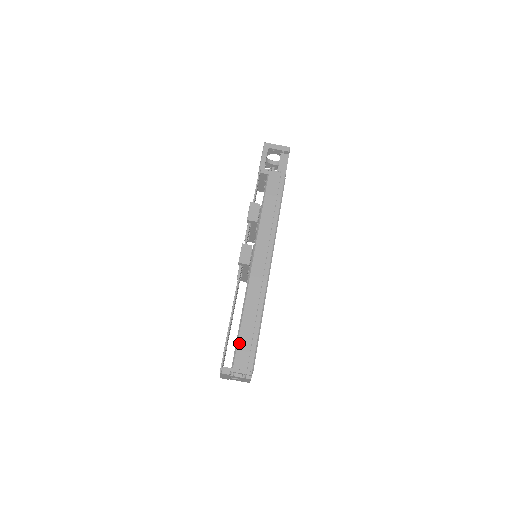
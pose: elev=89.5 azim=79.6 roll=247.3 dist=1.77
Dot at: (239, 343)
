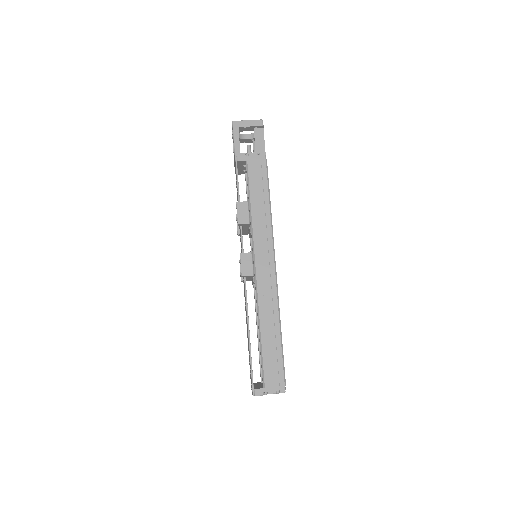
Dot at: (264, 361)
